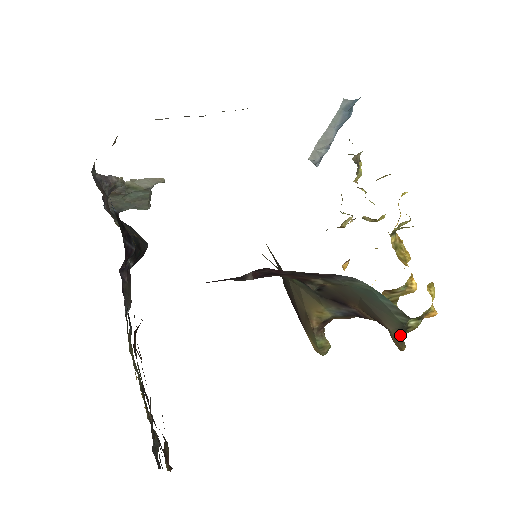
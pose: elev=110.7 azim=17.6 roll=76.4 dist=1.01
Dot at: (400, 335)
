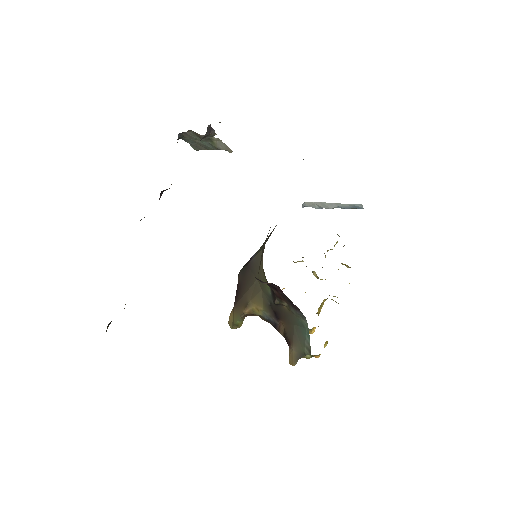
Dot at: (298, 358)
